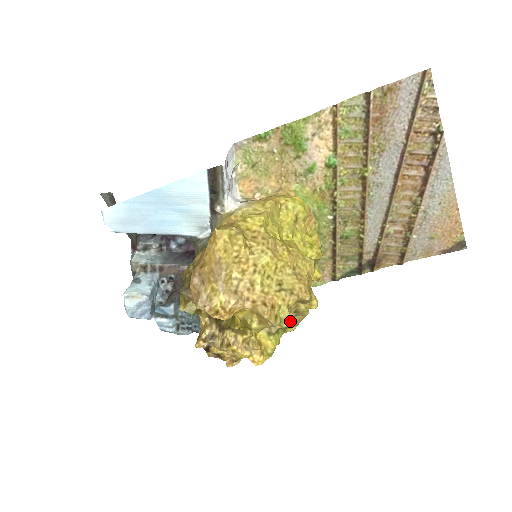
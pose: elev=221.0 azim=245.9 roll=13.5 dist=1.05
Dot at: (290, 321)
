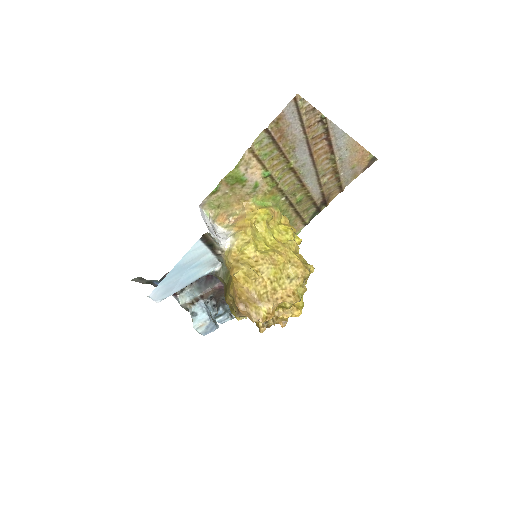
Dot at: occluded
